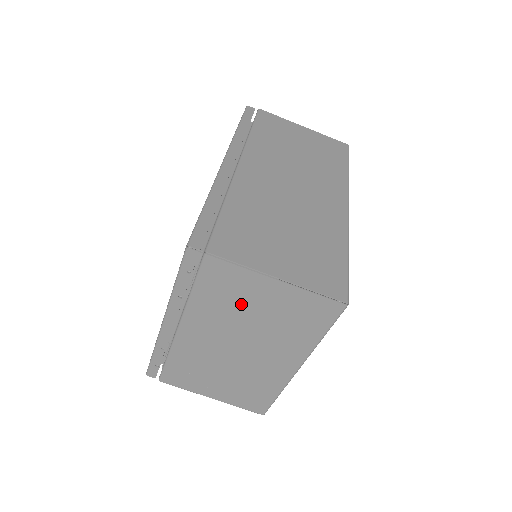
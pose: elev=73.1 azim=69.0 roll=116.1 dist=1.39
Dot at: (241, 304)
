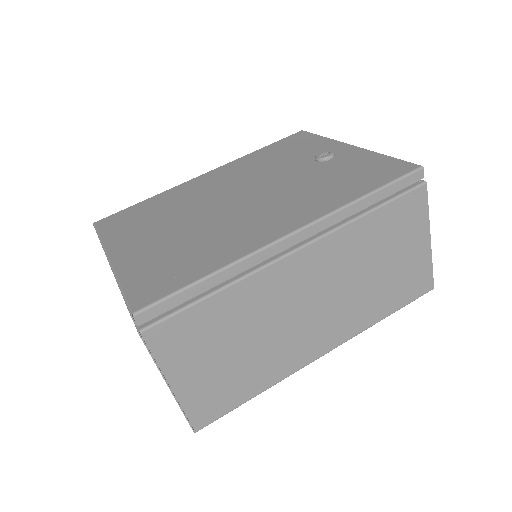
Dot at: occluded
